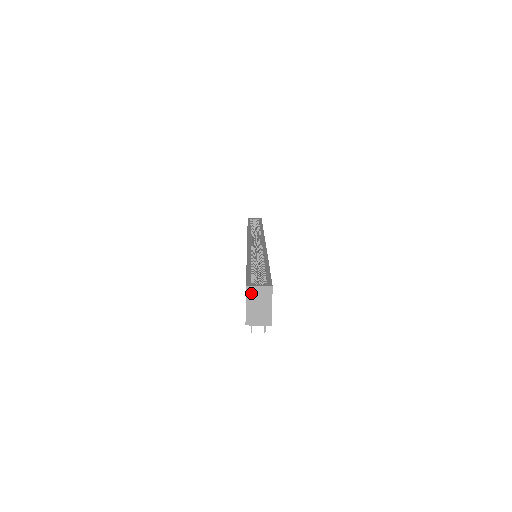
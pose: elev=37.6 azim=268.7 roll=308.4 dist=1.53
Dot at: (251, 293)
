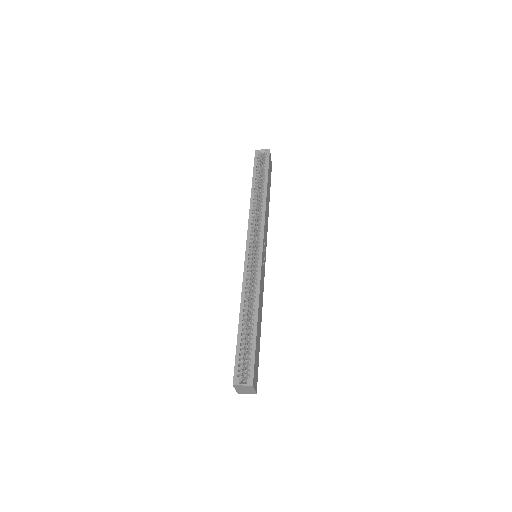
Dot at: (237, 387)
